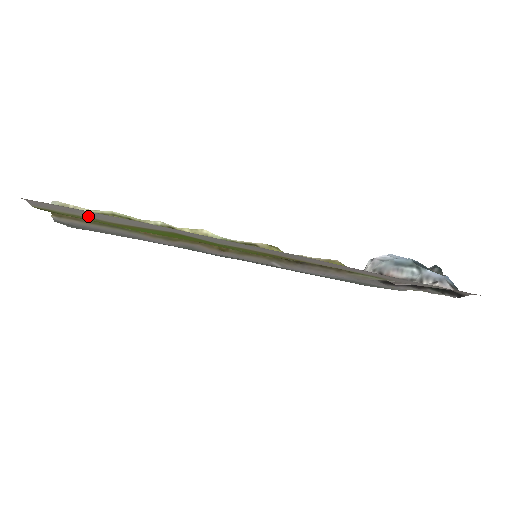
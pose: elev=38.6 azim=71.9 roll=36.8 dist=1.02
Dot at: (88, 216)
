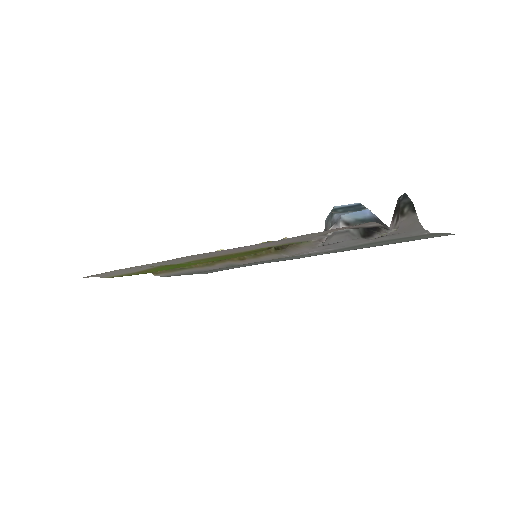
Dot at: (121, 274)
